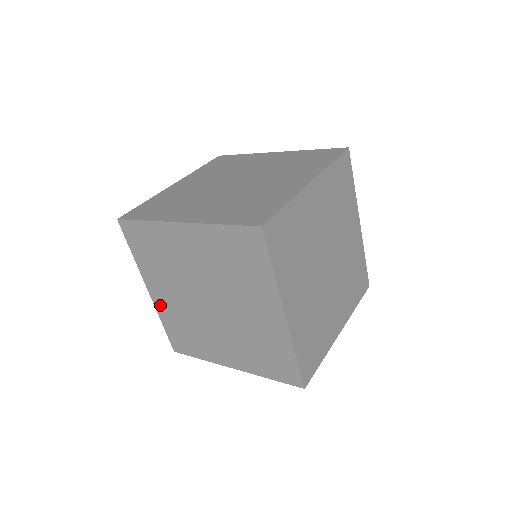
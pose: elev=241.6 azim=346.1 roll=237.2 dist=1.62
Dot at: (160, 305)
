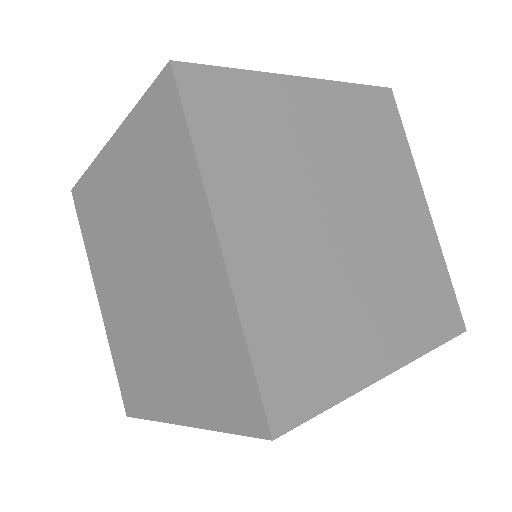
Dot at: occluded
